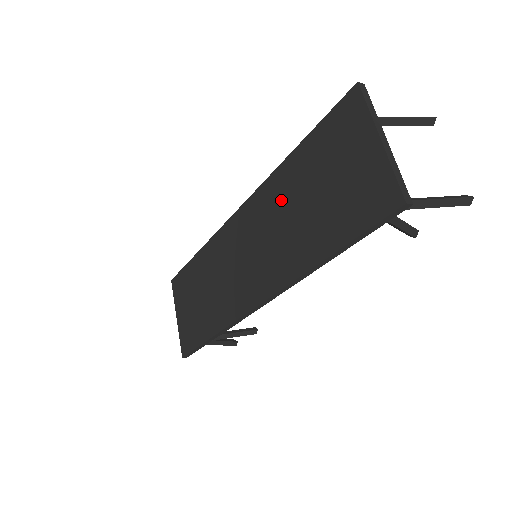
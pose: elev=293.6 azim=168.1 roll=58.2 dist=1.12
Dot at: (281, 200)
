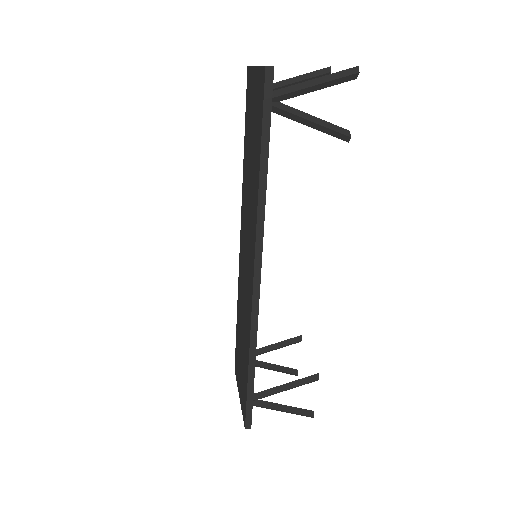
Dot at: (246, 186)
